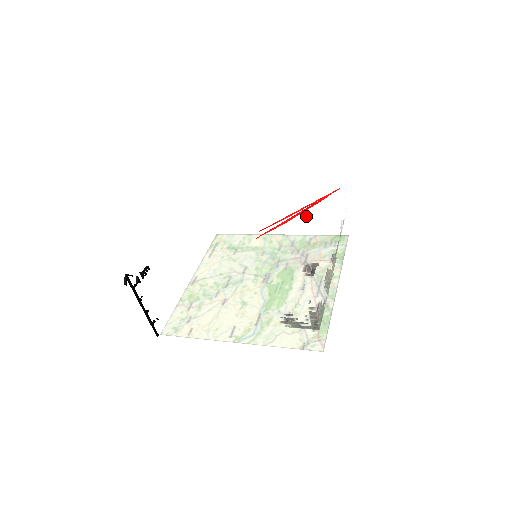
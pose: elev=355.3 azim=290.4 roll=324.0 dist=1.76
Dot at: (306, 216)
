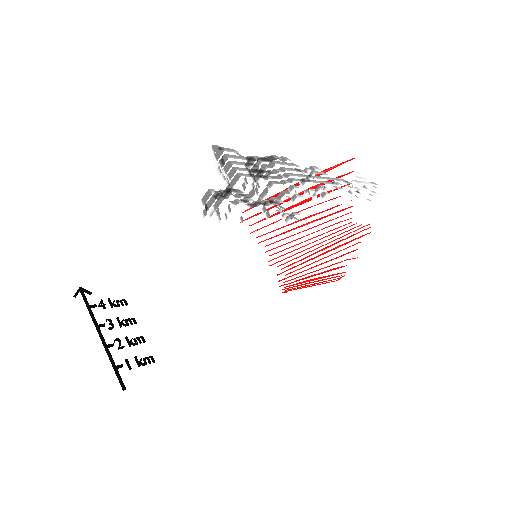
Dot at: occluded
